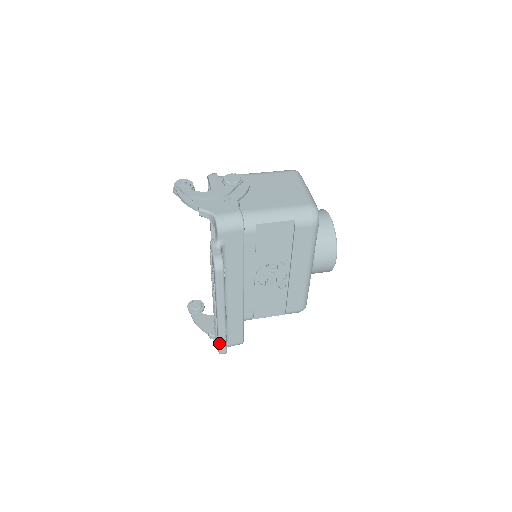
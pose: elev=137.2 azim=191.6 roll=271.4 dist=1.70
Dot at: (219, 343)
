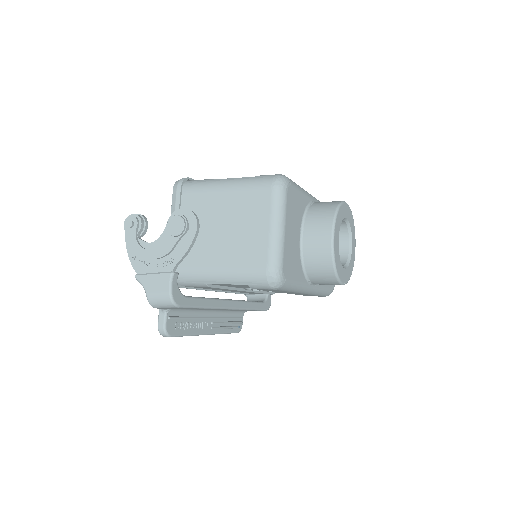
Dot at: occluded
